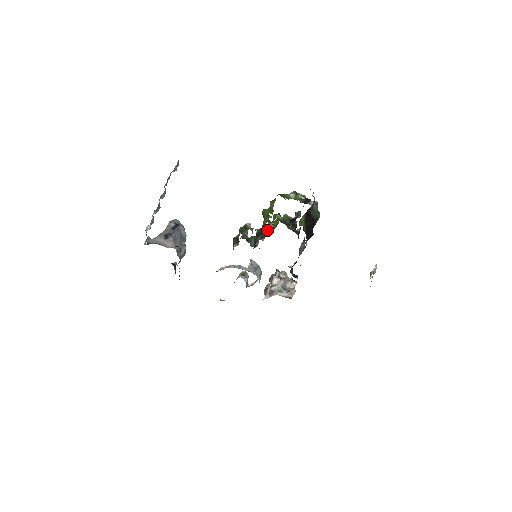
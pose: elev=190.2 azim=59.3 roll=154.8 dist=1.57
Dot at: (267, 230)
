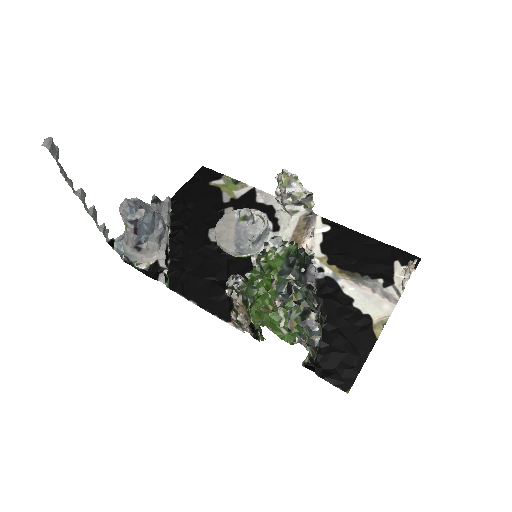
Dot at: (260, 265)
